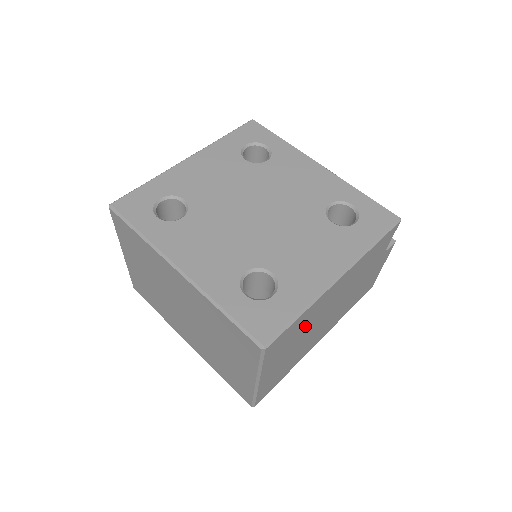
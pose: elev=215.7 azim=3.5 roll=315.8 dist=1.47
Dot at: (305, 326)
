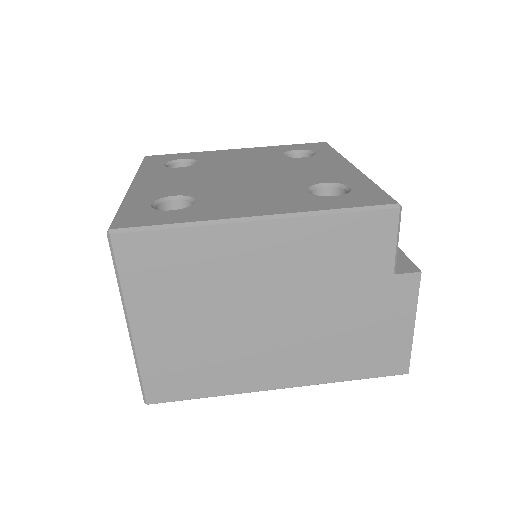
Dot at: (206, 280)
